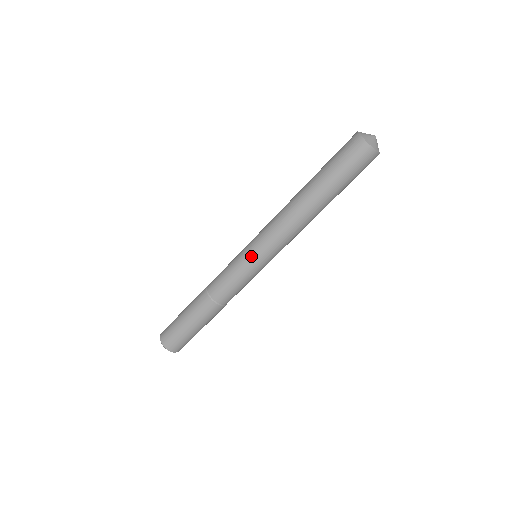
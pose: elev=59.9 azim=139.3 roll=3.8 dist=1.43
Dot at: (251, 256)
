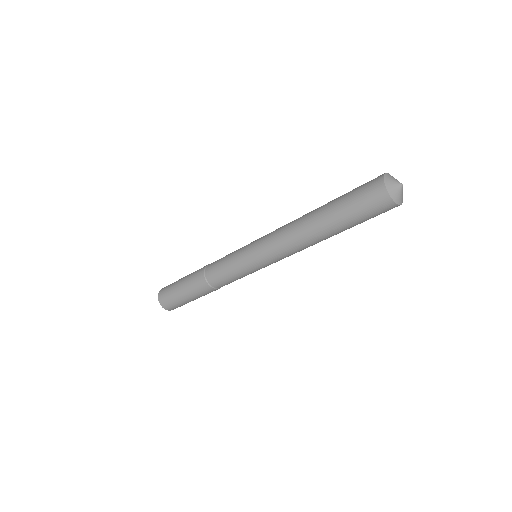
Dot at: (247, 251)
